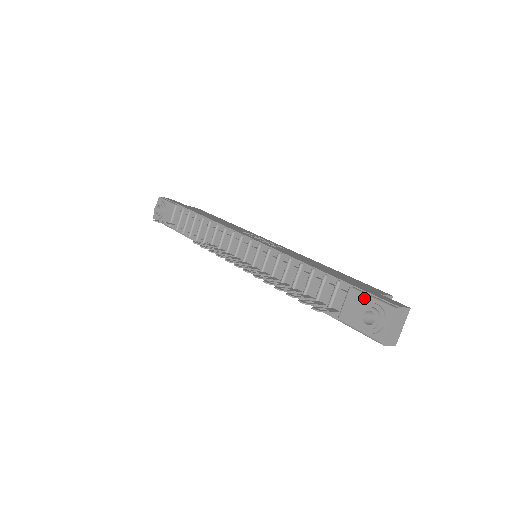
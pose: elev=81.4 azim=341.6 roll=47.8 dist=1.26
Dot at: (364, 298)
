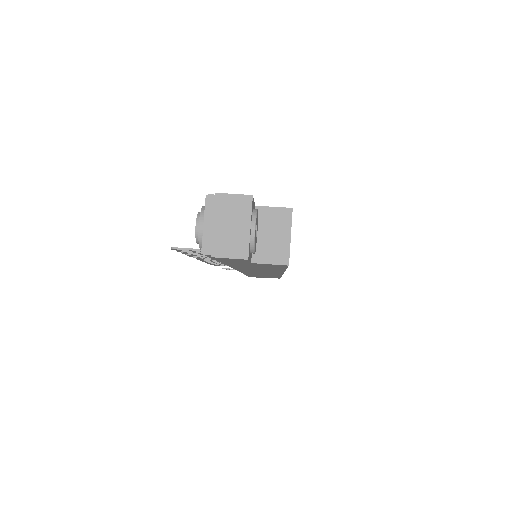
Dot at: occluded
